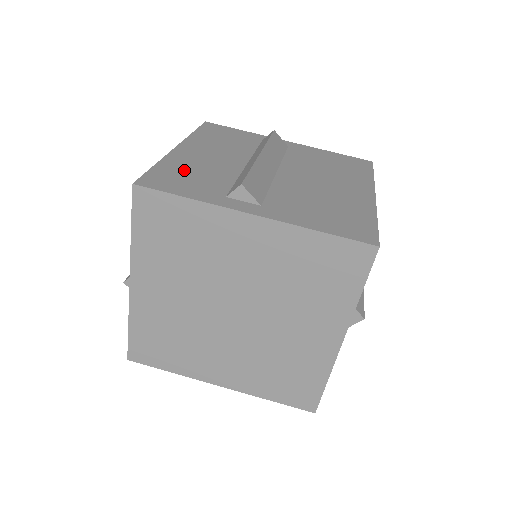
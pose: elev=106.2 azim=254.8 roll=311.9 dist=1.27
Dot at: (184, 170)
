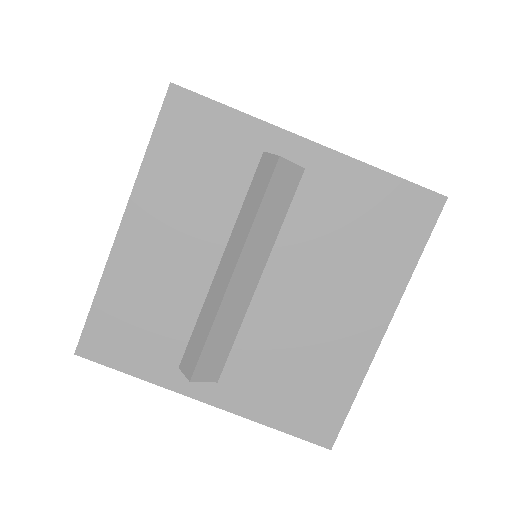
Dot at: (131, 305)
